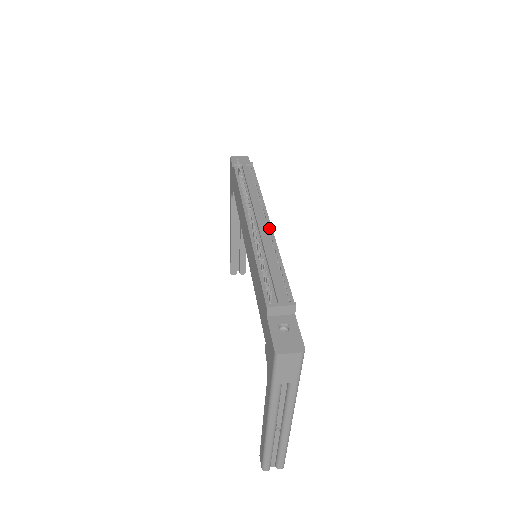
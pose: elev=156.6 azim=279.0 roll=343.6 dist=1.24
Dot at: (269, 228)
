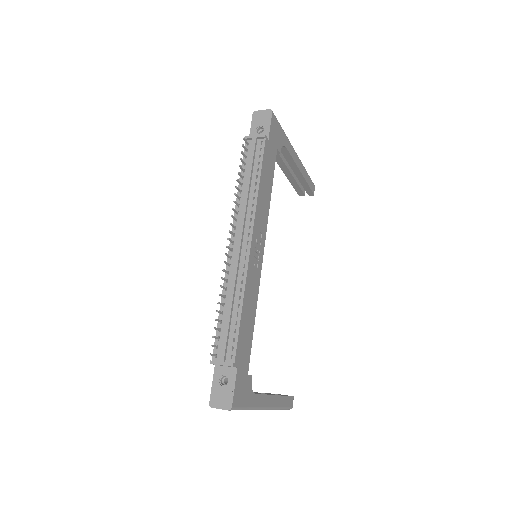
Dot at: (247, 254)
